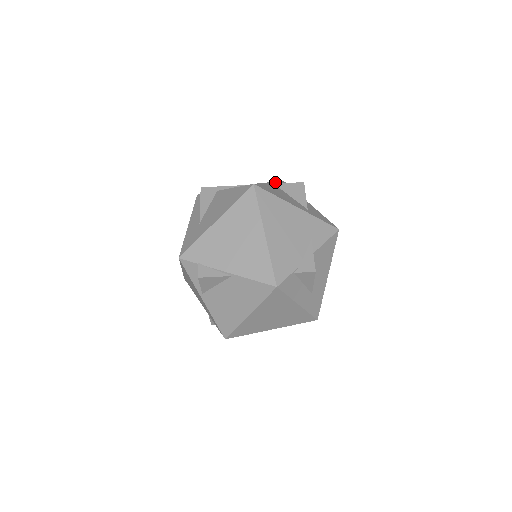
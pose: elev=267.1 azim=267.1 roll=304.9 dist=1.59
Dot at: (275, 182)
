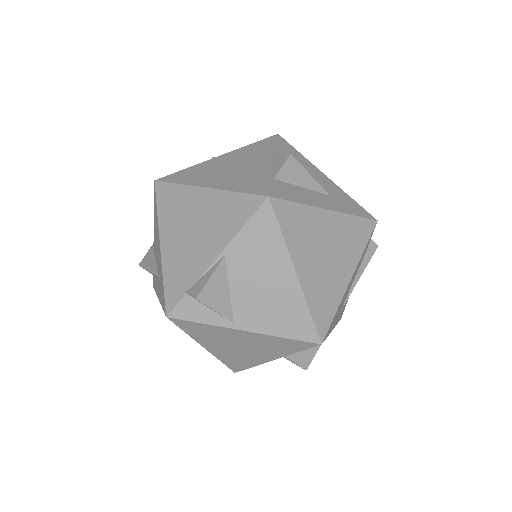
Dot at: occluded
